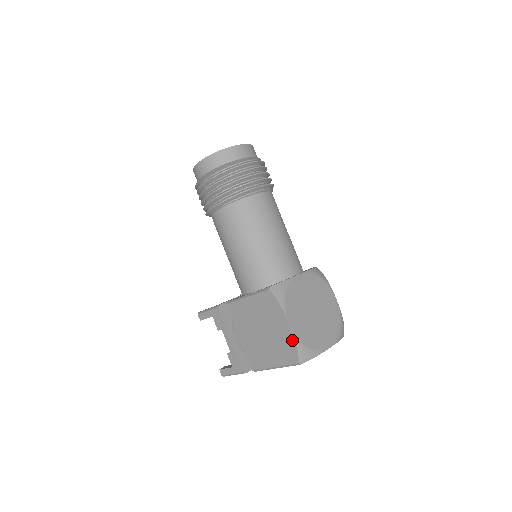
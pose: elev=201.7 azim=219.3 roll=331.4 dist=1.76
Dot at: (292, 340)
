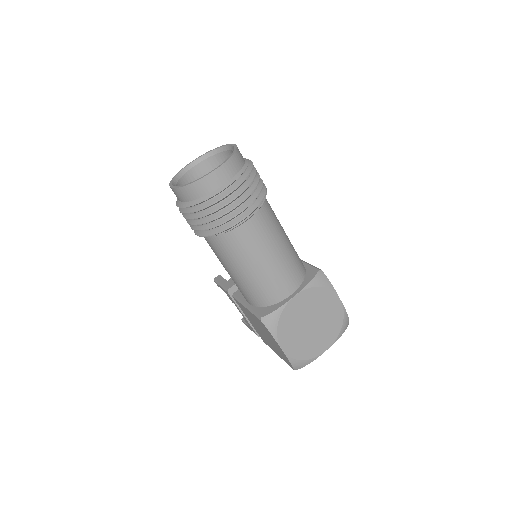
Dot at: (286, 357)
